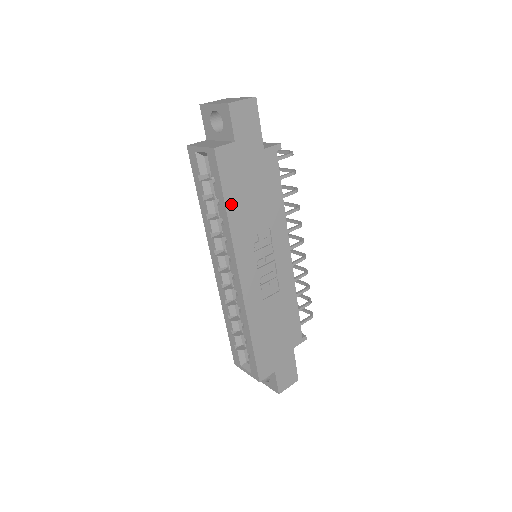
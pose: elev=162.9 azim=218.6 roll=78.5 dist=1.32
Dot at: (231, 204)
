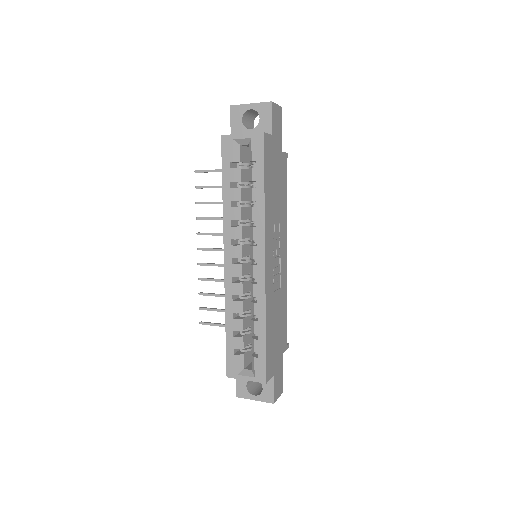
Dot at: (267, 187)
